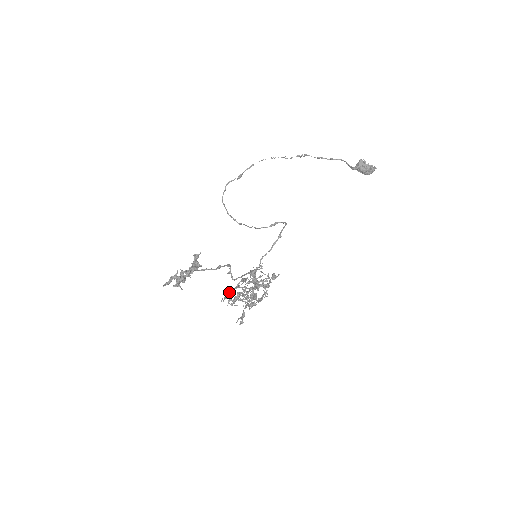
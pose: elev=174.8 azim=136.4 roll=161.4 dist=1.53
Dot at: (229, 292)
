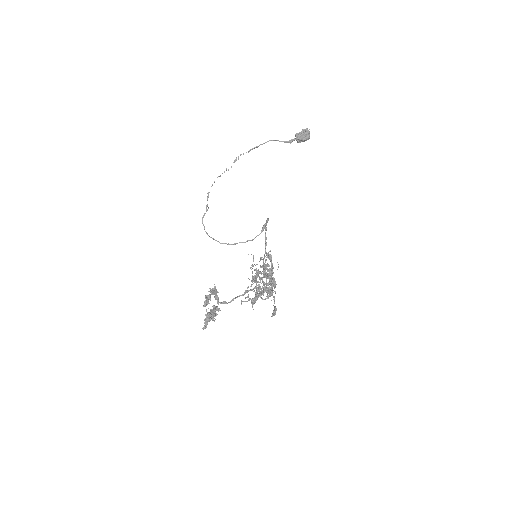
Dot at: (252, 298)
